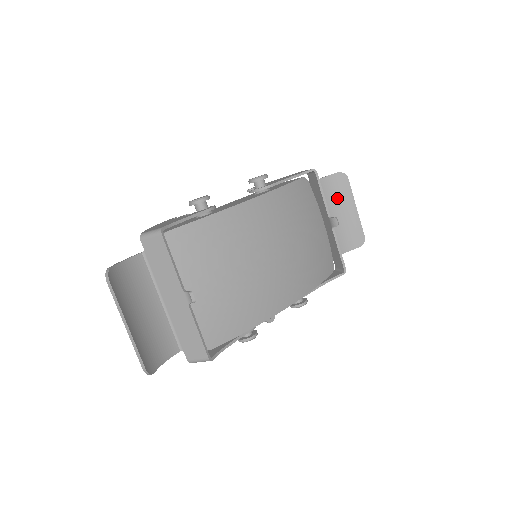
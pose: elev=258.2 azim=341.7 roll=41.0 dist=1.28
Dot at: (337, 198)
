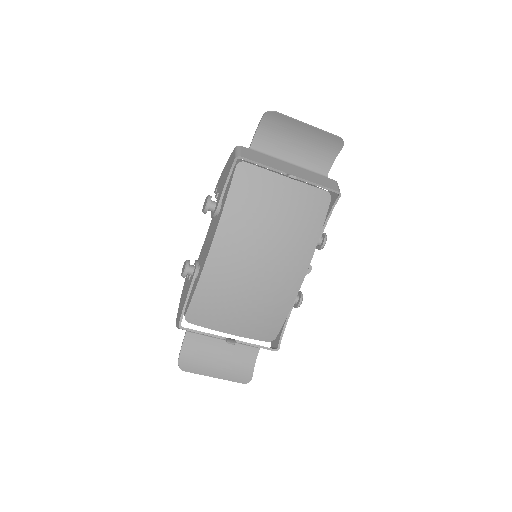
Dot at: (284, 133)
